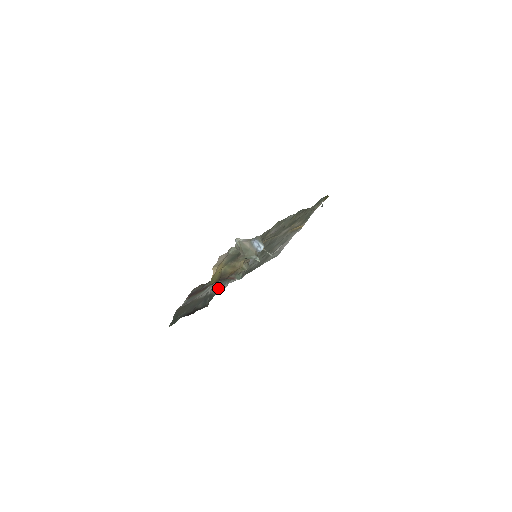
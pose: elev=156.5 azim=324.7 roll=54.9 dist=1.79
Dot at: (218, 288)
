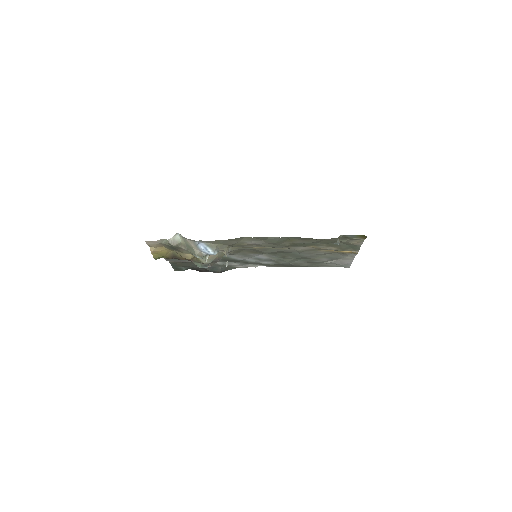
Dot at: (235, 264)
